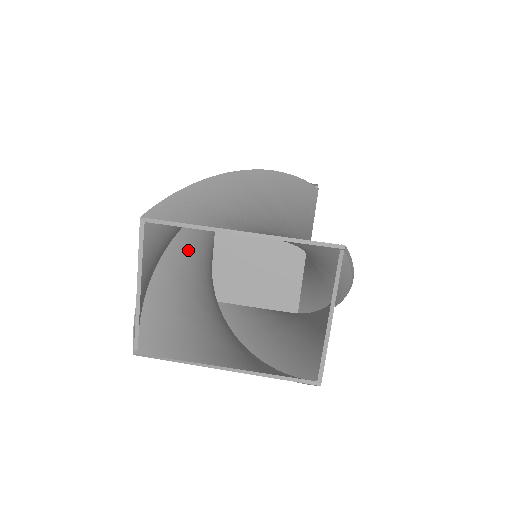
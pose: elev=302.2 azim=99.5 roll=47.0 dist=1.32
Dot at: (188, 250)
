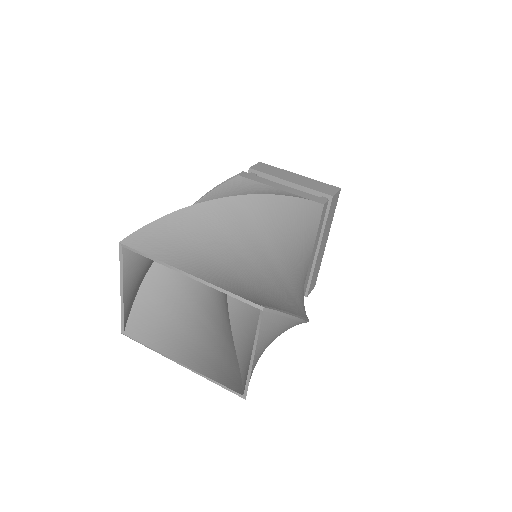
Dot at: occluded
